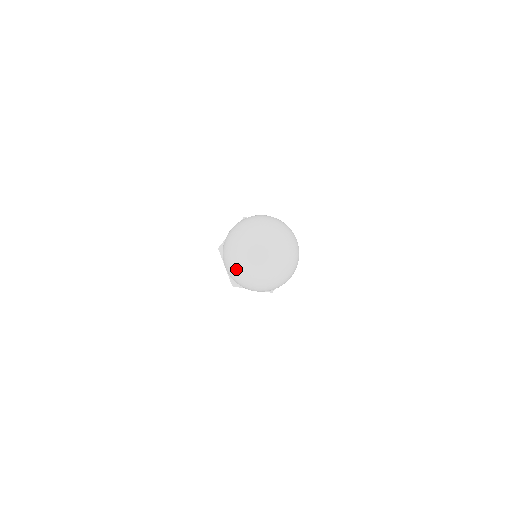
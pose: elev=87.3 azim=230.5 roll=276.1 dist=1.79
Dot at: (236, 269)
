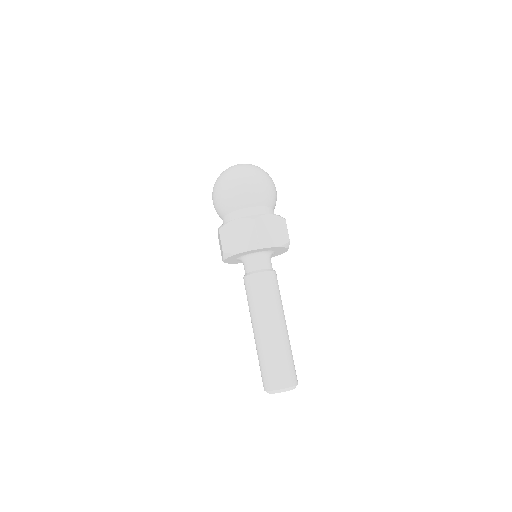
Dot at: (234, 170)
